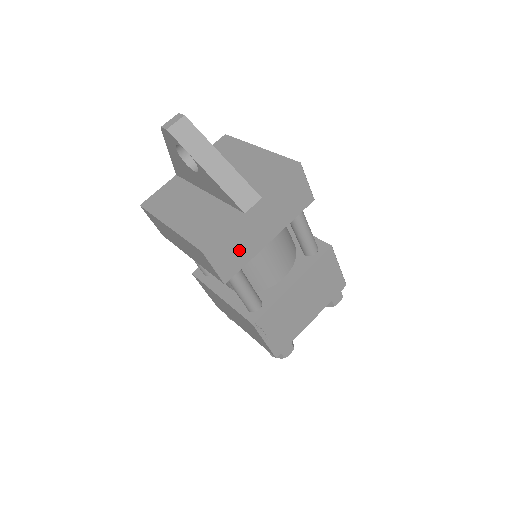
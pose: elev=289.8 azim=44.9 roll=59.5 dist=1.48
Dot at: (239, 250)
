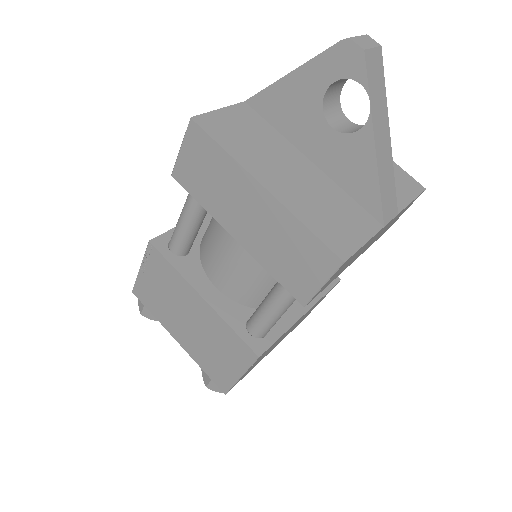
Dot at: (343, 268)
